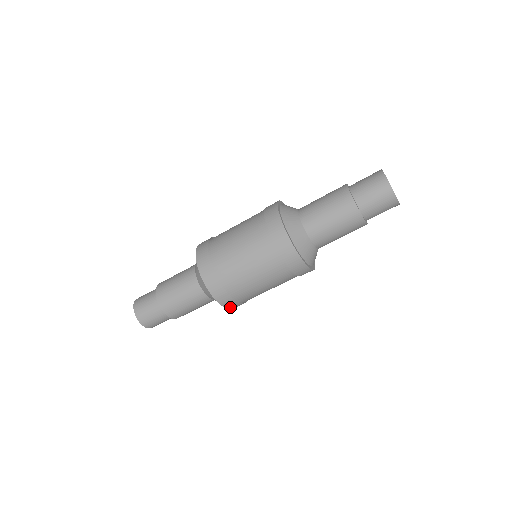
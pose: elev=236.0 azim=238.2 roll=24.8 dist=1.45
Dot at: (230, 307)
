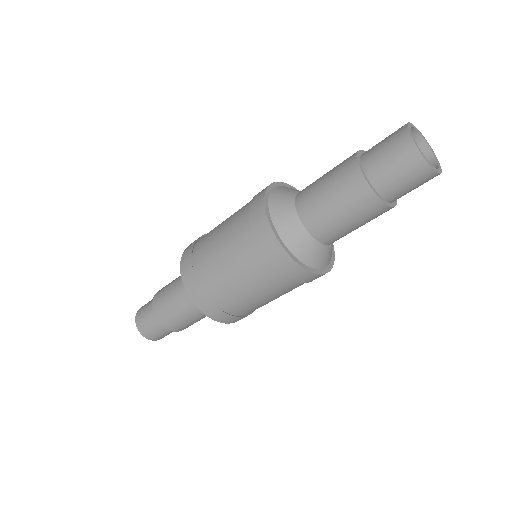
Dot at: (238, 320)
